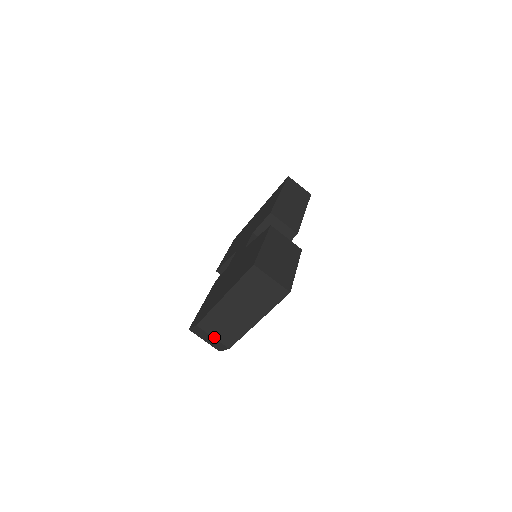
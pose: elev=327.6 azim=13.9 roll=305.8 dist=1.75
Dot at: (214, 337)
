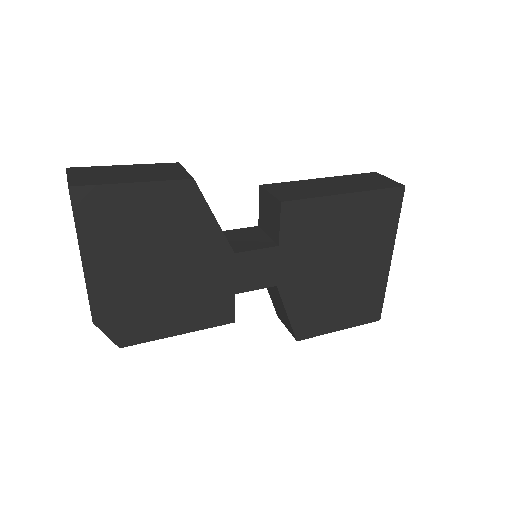
Dot at: occluded
